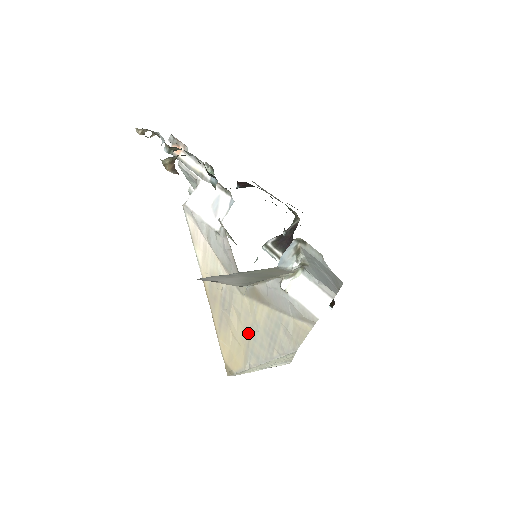
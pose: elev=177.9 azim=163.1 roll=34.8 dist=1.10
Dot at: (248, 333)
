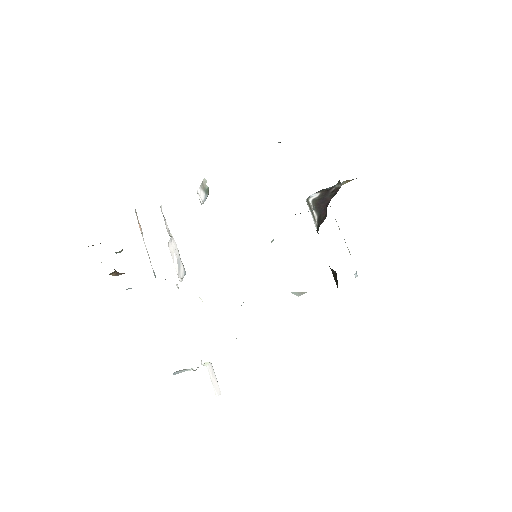
Dot at: occluded
